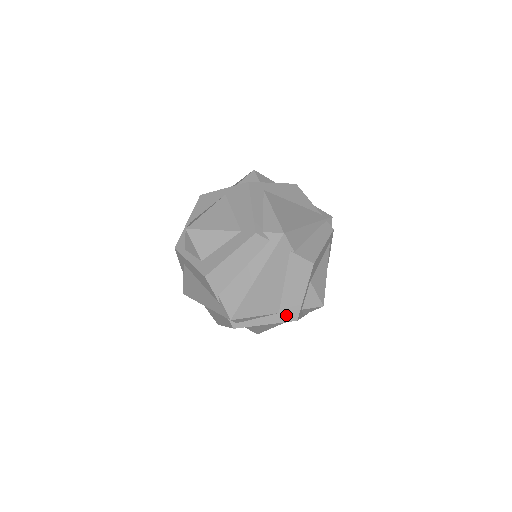
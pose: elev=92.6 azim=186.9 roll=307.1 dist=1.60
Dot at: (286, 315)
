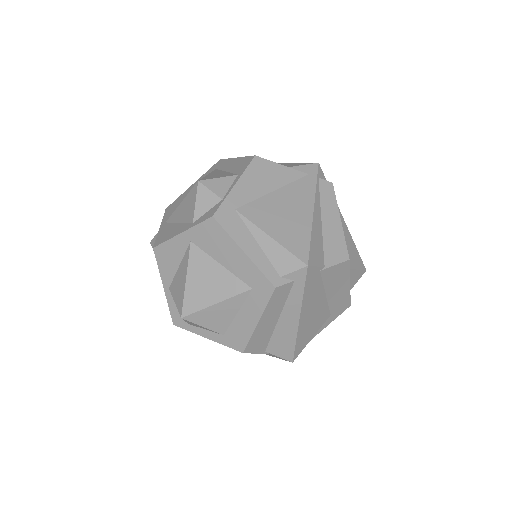
Dot at: (338, 311)
